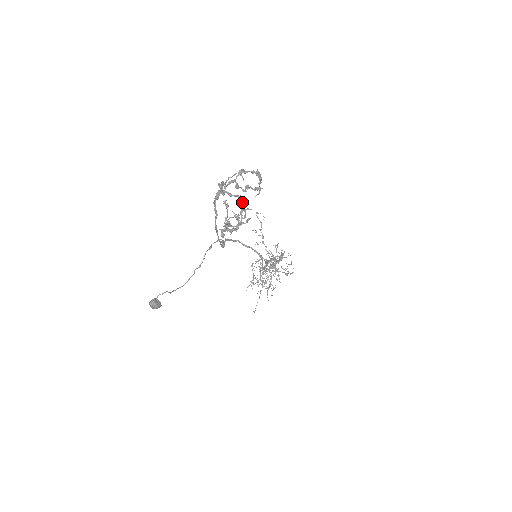
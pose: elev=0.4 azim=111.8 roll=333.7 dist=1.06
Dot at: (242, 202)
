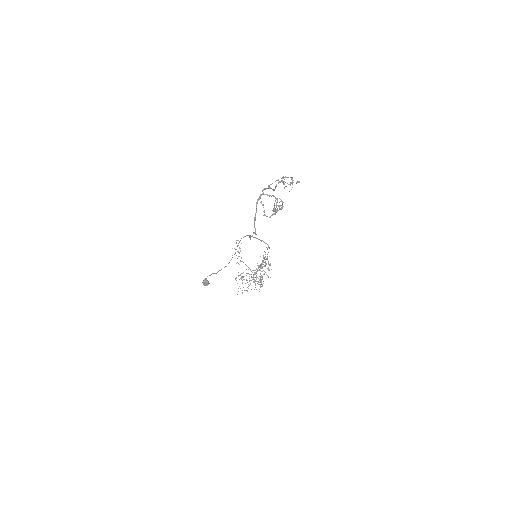
Dot at: (277, 199)
